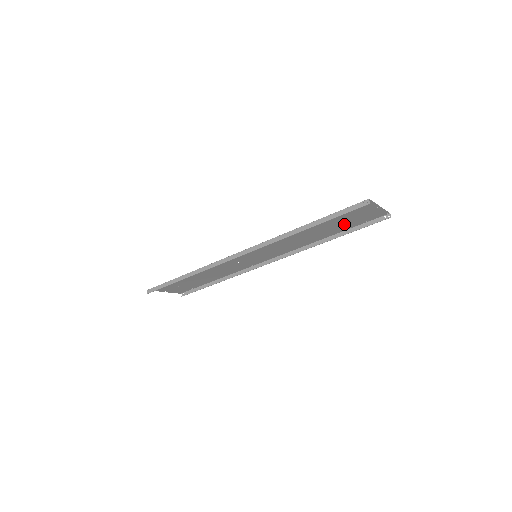
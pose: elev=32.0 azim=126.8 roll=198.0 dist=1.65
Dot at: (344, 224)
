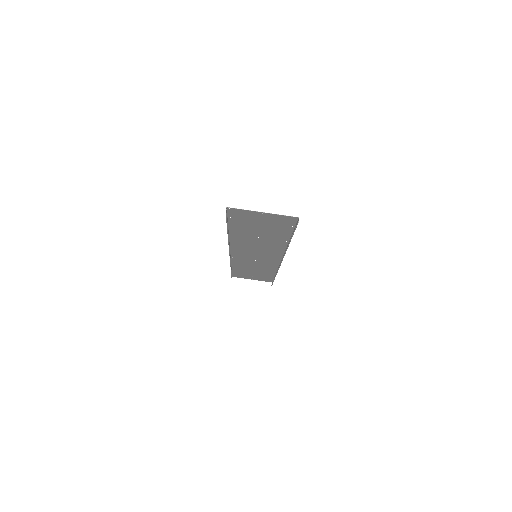
Dot at: (272, 229)
